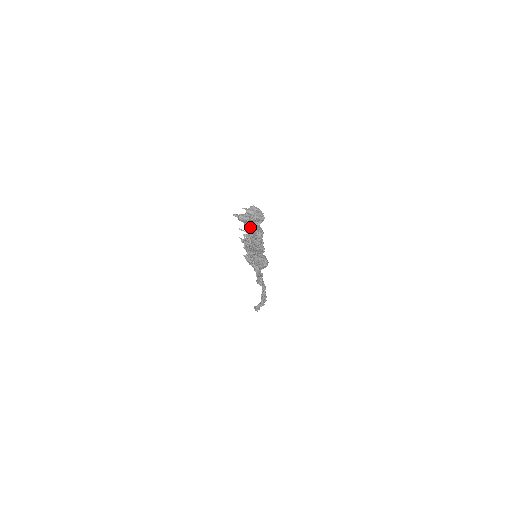
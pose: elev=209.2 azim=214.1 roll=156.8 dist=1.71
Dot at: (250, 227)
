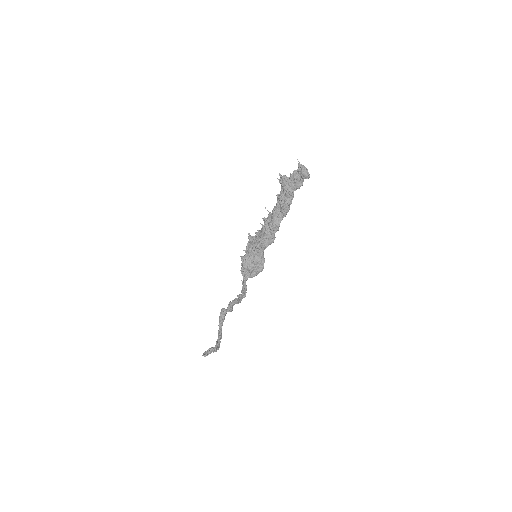
Dot at: (288, 191)
